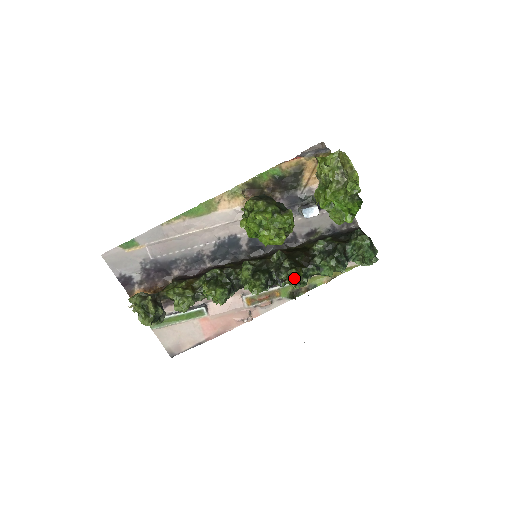
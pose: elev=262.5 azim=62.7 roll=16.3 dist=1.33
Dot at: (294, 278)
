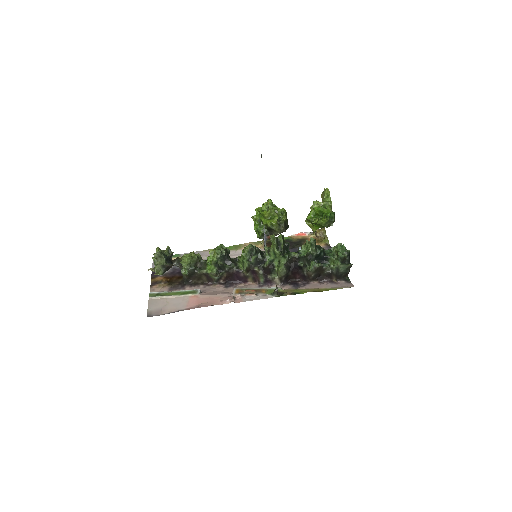
Dot at: (277, 238)
